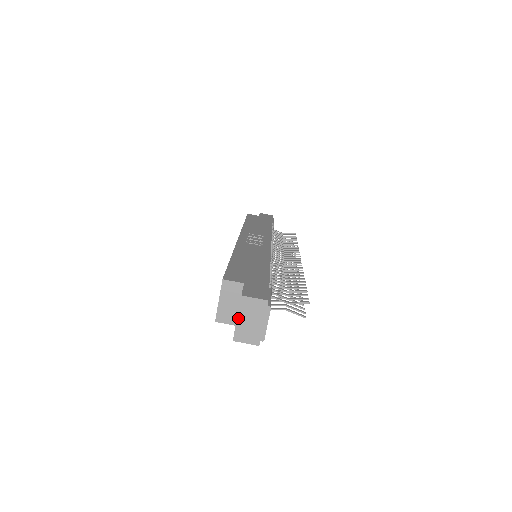
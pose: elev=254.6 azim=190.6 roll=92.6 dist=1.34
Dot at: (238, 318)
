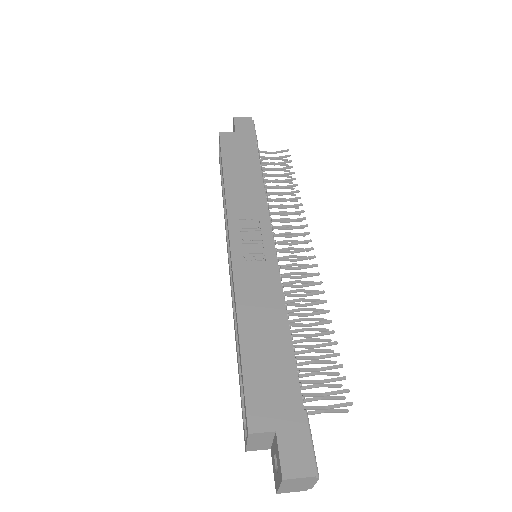
Dot at: (280, 487)
